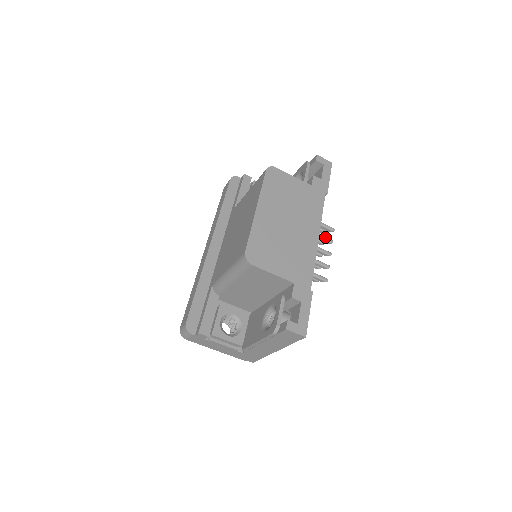
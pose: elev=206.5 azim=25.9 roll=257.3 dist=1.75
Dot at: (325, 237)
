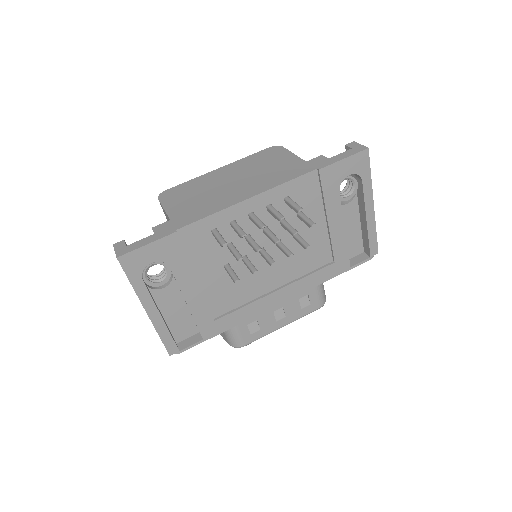
Dot at: (277, 211)
